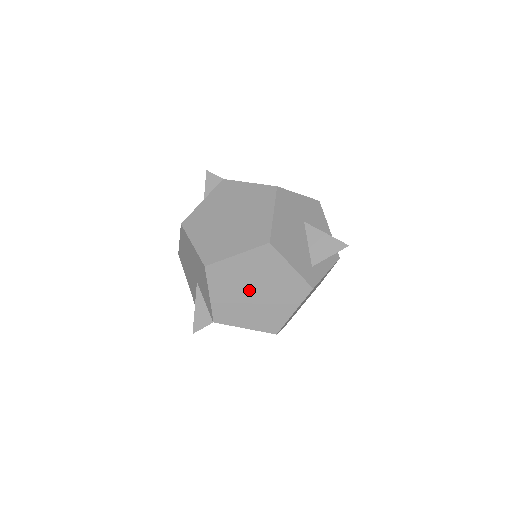
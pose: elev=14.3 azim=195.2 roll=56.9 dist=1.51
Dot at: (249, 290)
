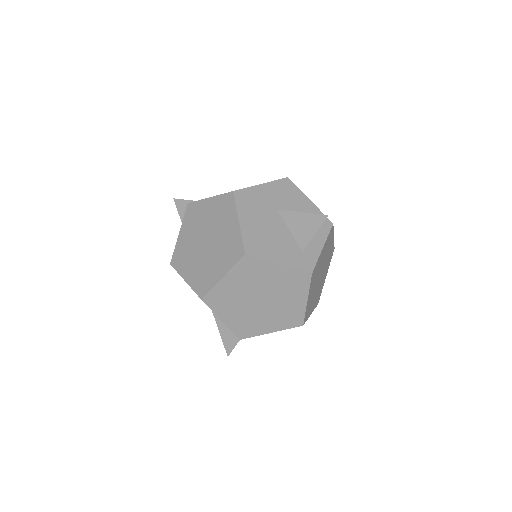
Dot at: (253, 301)
